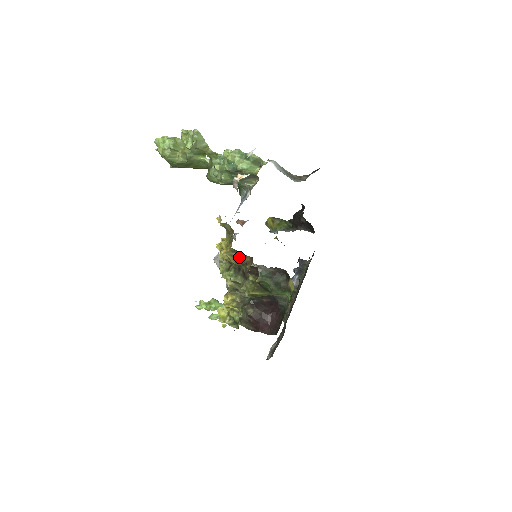
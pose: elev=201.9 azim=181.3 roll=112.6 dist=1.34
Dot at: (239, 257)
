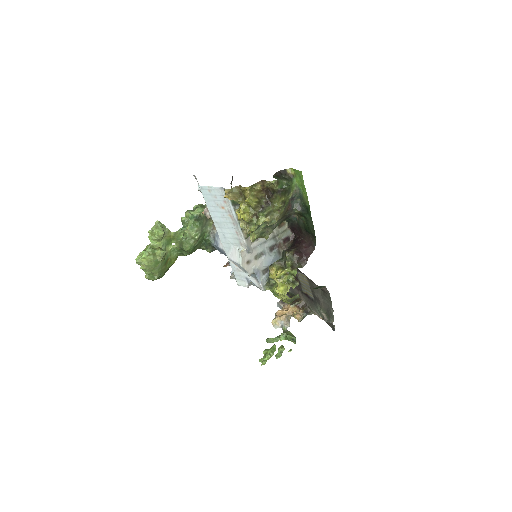
Dot at: (256, 193)
